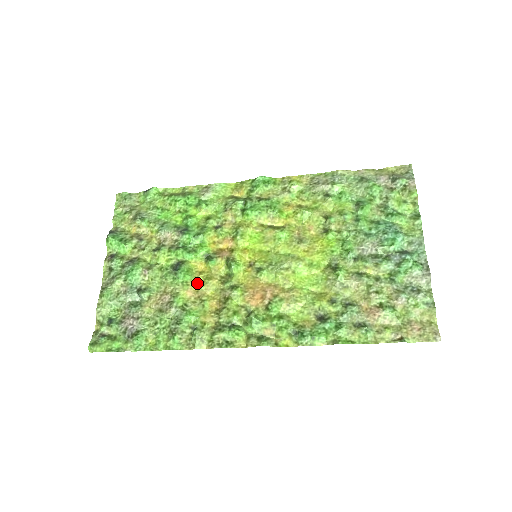
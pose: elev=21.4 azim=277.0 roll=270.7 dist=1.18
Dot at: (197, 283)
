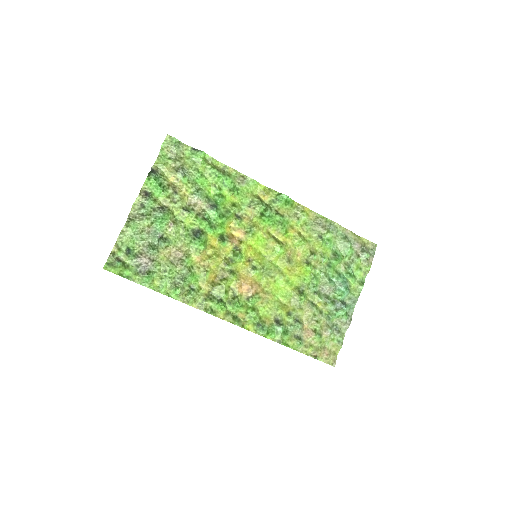
Dot at: (206, 254)
